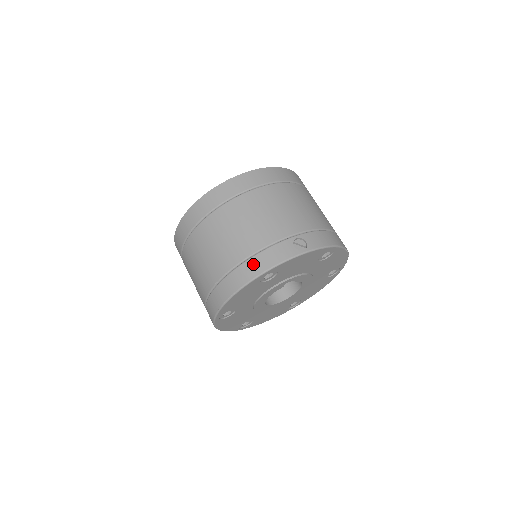
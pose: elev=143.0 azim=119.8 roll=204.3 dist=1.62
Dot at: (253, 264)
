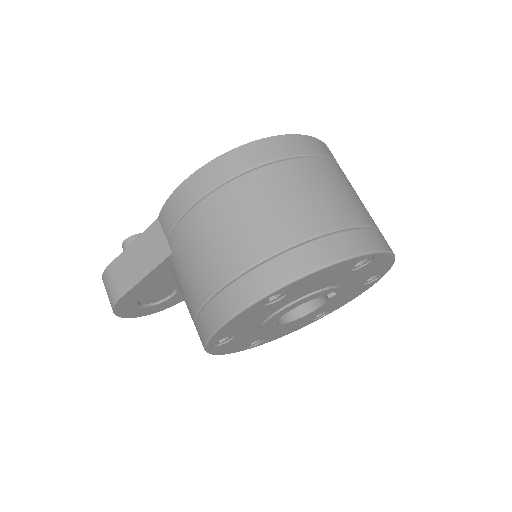
Dot at: (362, 236)
